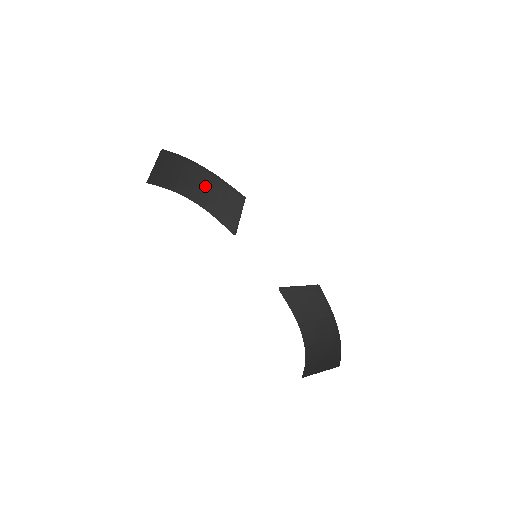
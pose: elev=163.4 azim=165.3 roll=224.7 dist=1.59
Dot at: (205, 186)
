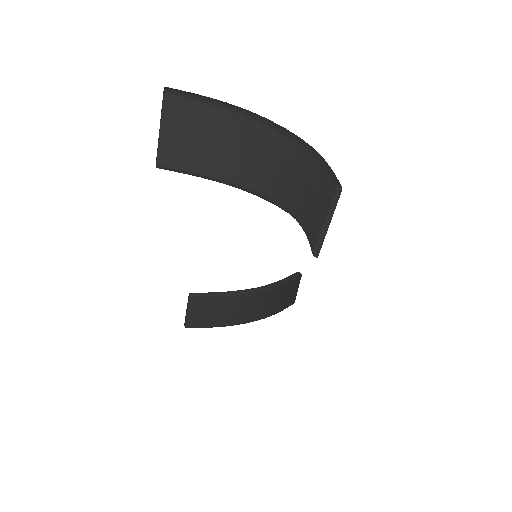
Dot at: (260, 303)
